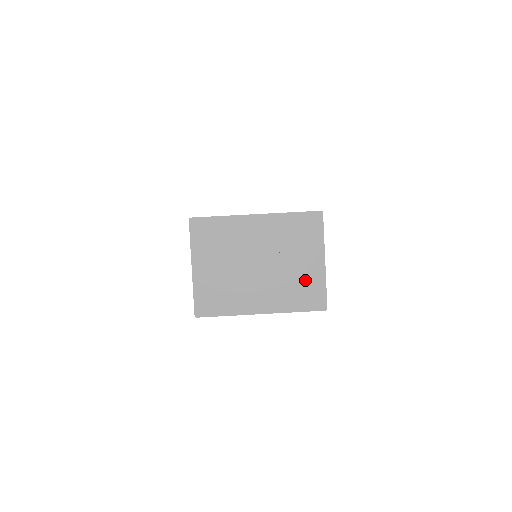
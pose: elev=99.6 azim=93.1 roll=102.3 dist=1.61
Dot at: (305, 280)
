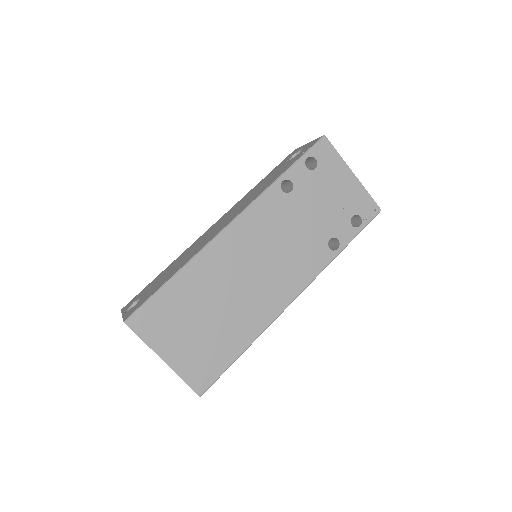
Dot at: occluded
